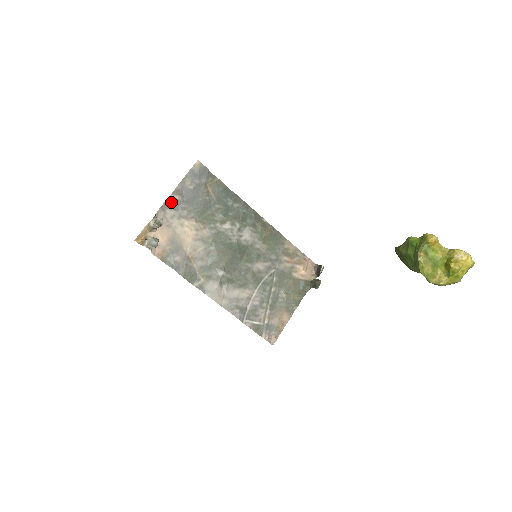
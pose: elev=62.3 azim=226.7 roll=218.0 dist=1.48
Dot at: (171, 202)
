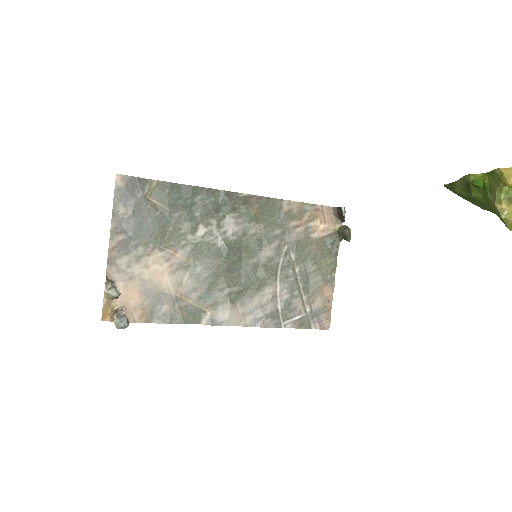
Dot at: (116, 248)
